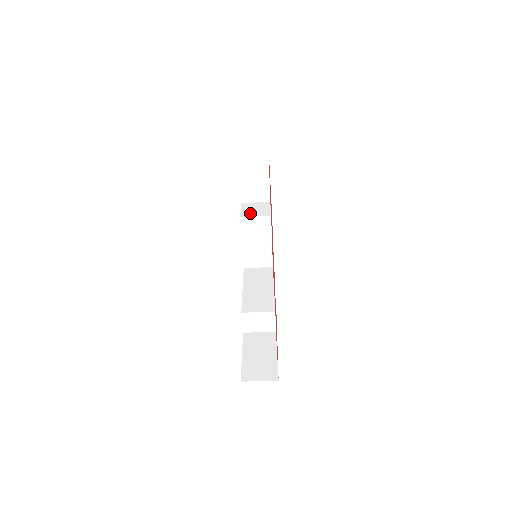
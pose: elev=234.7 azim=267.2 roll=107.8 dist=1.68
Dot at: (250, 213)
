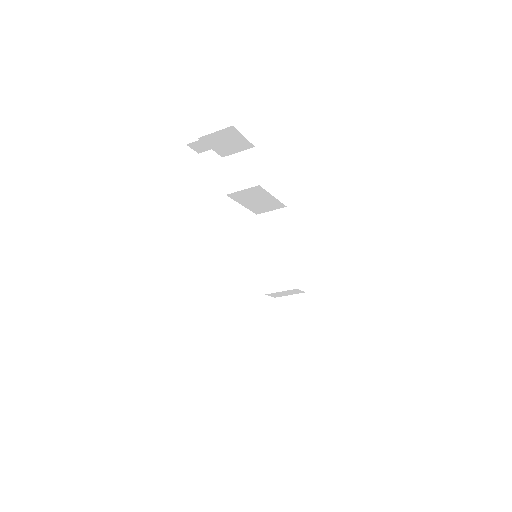
Dot at: (235, 183)
